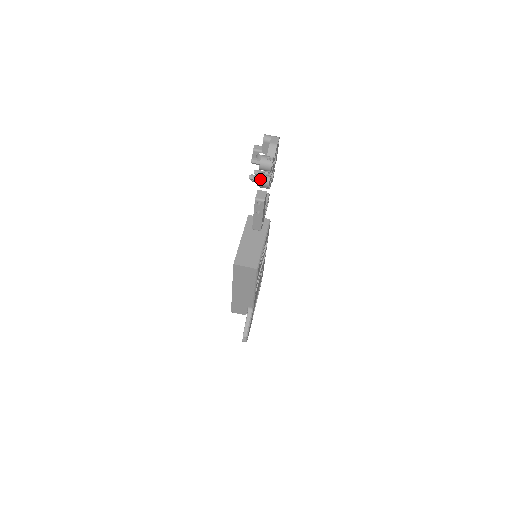
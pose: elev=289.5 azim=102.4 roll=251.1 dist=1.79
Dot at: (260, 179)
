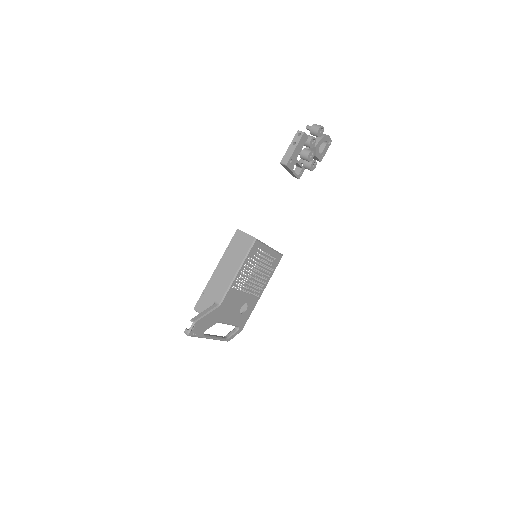
Dot at: (307, 135)
